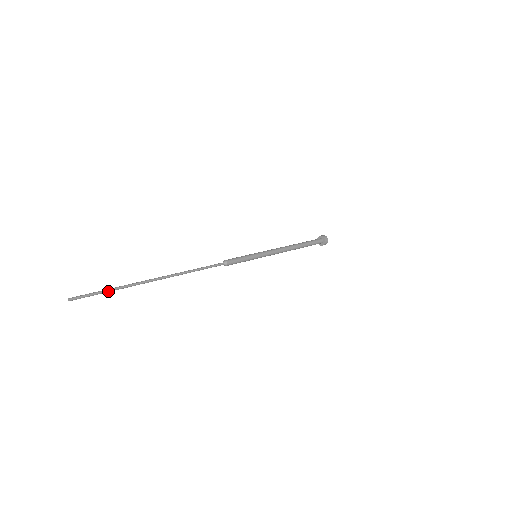
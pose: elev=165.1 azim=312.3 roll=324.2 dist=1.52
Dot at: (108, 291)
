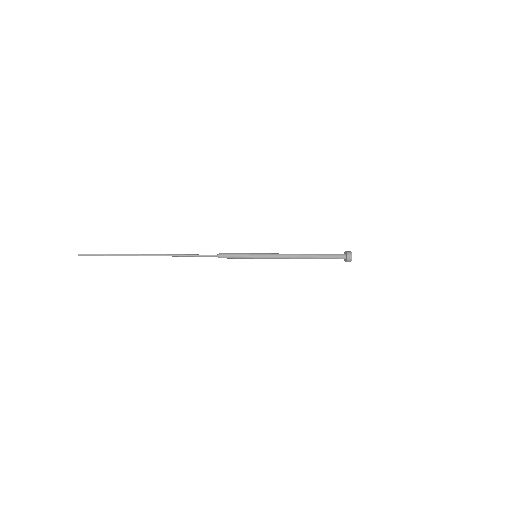
Dot at: (108, 254)
